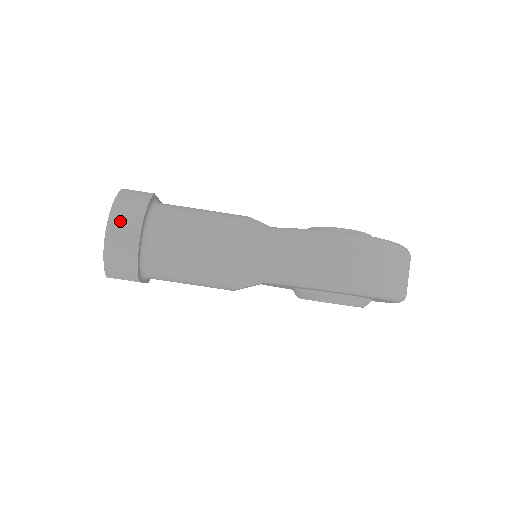
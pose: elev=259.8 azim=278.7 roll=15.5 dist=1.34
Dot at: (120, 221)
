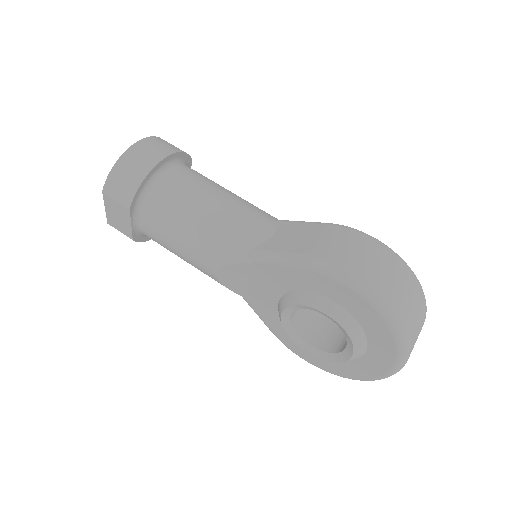
Dot at: (151, 145)
